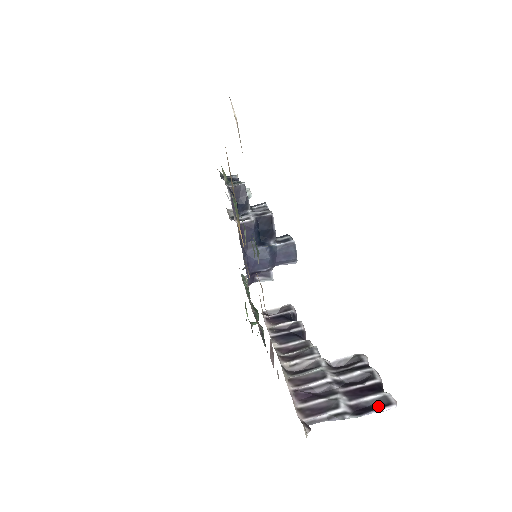
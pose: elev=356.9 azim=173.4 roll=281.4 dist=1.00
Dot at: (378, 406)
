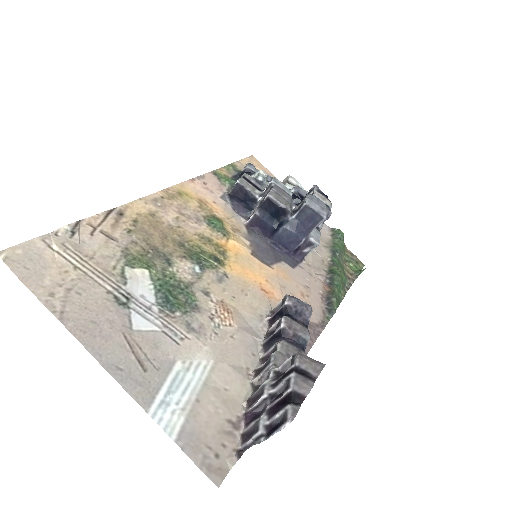
Dot at: (280, 424)
